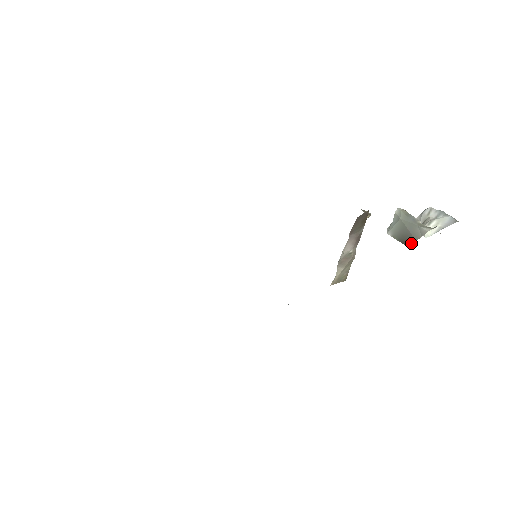
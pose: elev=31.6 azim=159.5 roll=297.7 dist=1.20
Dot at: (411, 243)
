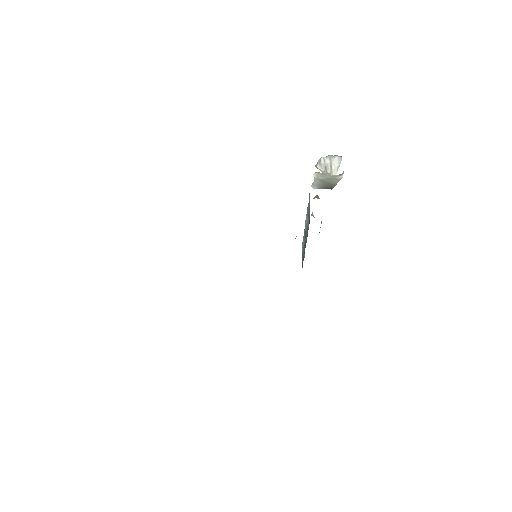
Dot at: (333, 187)
